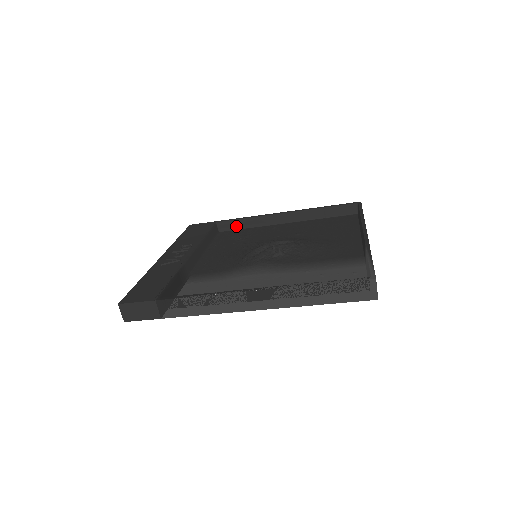
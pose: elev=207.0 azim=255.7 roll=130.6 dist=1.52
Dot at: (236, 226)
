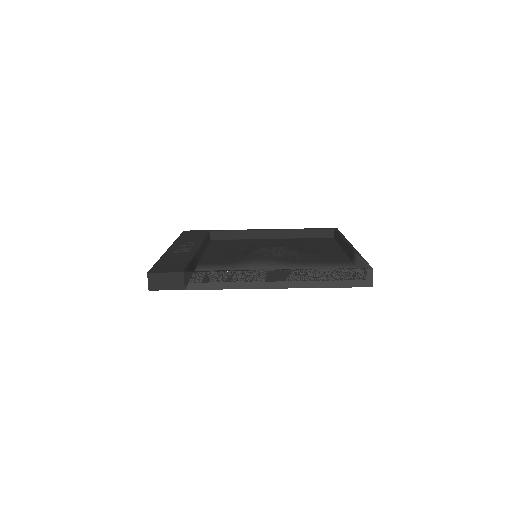
Dot at: (227, 236)
